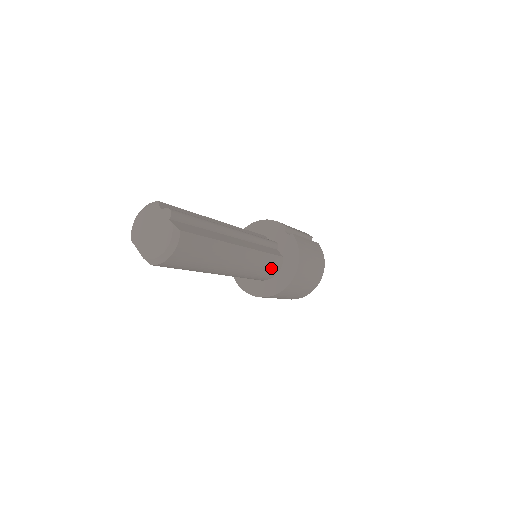
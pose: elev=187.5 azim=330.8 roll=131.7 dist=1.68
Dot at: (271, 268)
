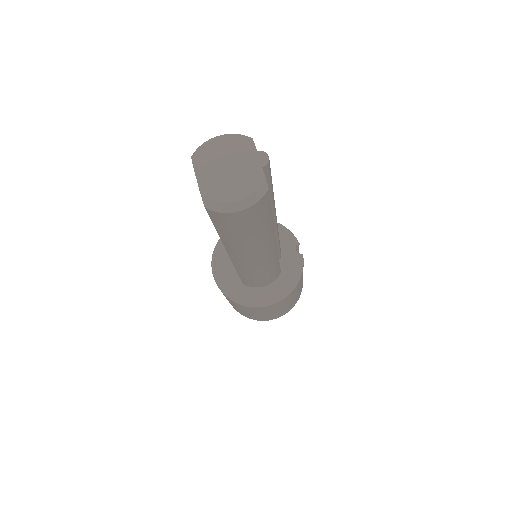
Dot at: (268, 278)
